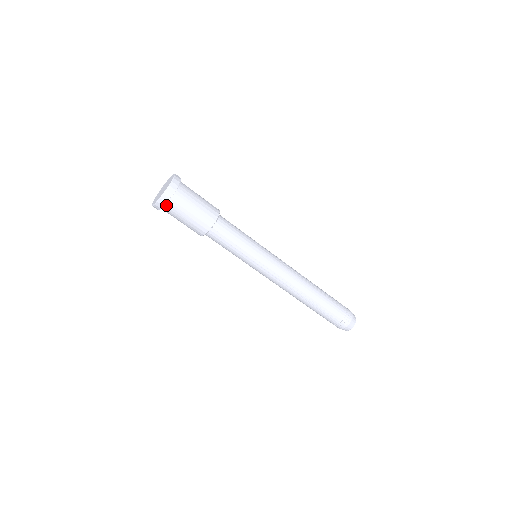
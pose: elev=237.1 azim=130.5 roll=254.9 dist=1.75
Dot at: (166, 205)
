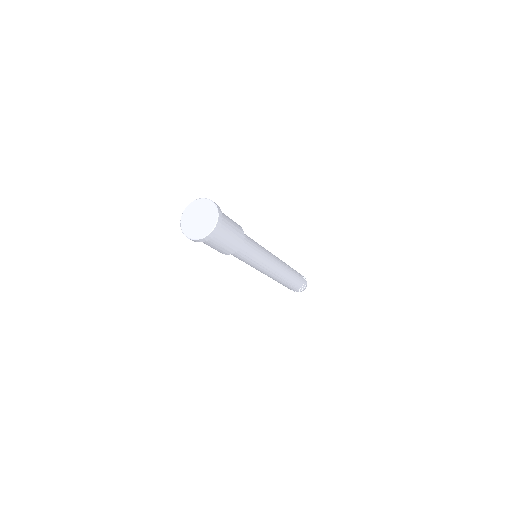
Dot at: occluded
